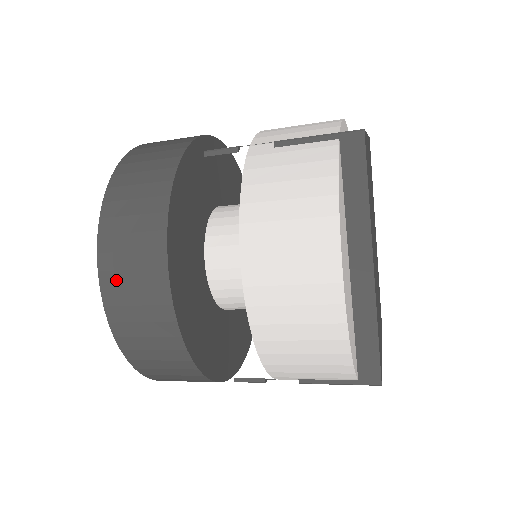
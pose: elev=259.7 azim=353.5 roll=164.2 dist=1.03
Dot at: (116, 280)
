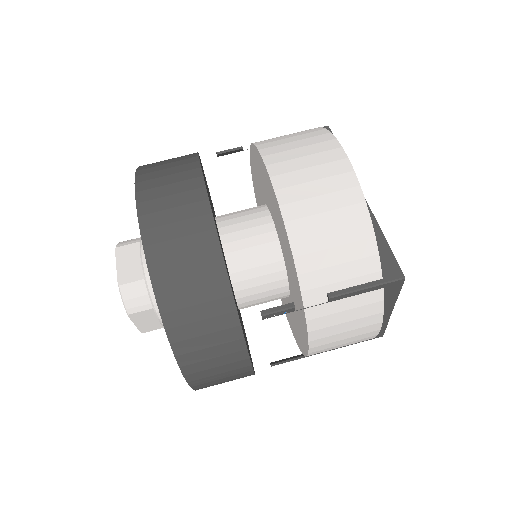
Dot at: (153, 194)
